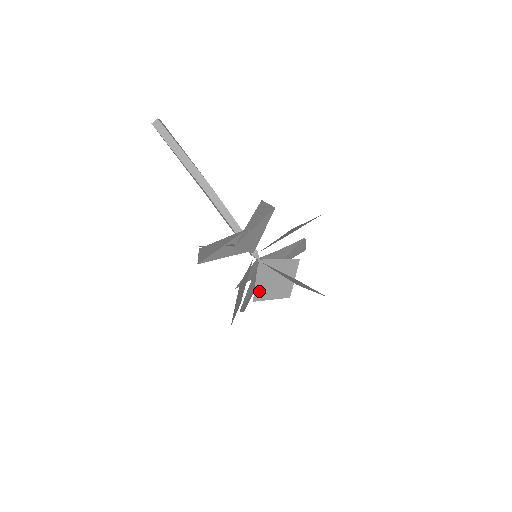
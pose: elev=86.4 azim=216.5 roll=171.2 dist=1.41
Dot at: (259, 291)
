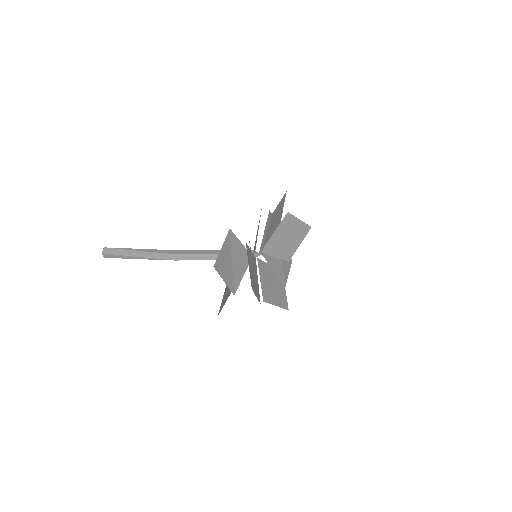
Dot at: (285, 255)
